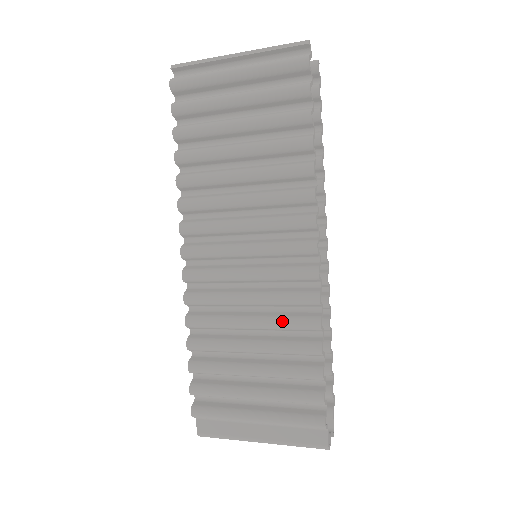
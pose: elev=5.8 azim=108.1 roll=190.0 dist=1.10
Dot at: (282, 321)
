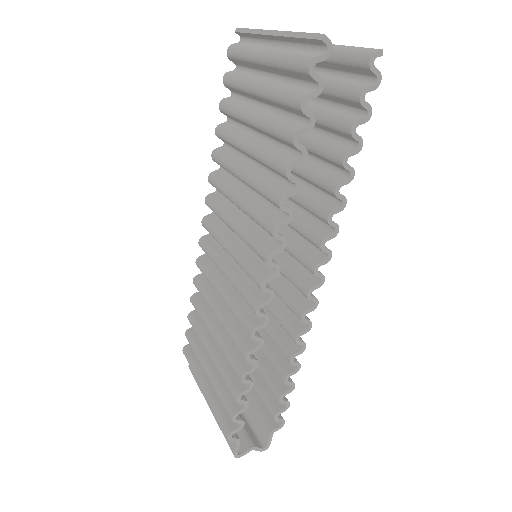
Dot at: (230, 330)
